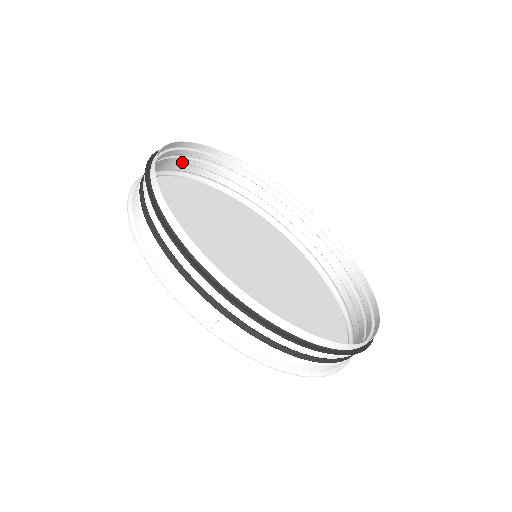
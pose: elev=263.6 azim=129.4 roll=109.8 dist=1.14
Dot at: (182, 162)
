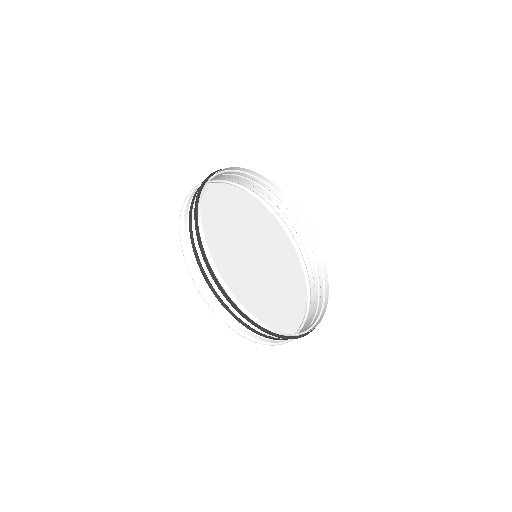
Dot at: occluded
